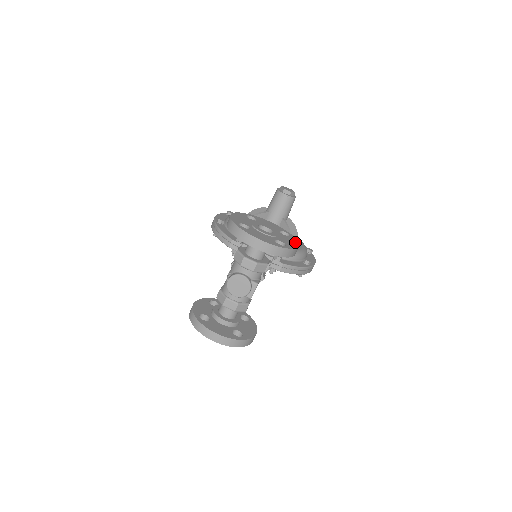
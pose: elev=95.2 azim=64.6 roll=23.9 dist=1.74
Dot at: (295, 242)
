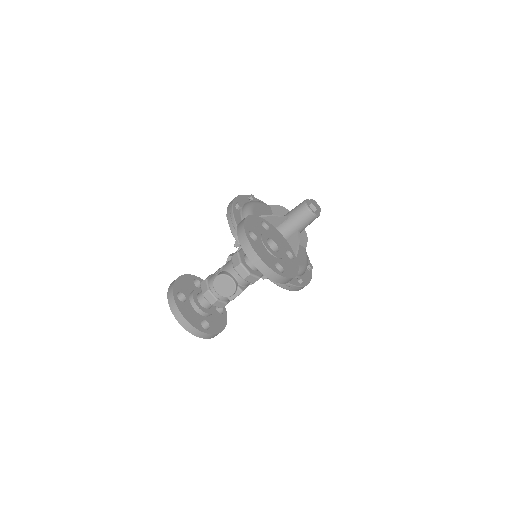
Dot at: (295, 269)
